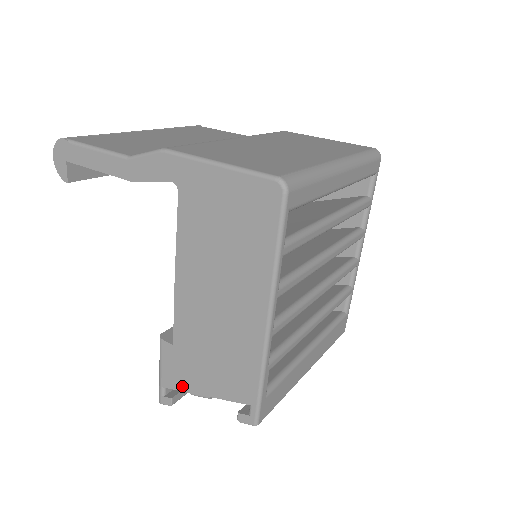
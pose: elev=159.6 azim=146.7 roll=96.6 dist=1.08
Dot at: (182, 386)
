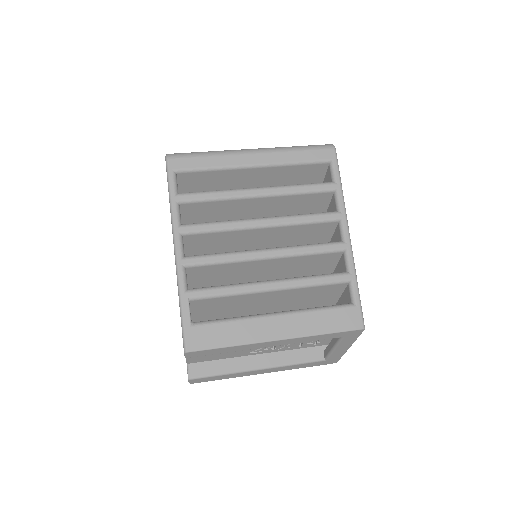
Dot at: occluded
